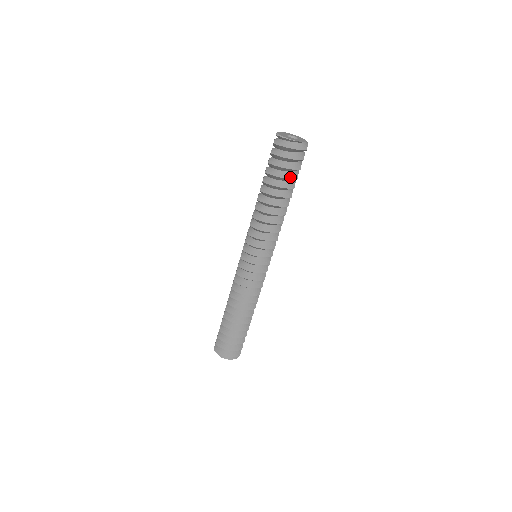
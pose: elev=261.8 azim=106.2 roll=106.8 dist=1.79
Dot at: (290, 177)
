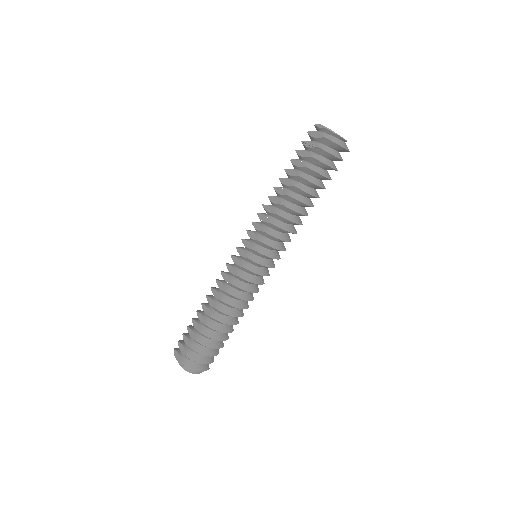
Dot at: (328, 176)
